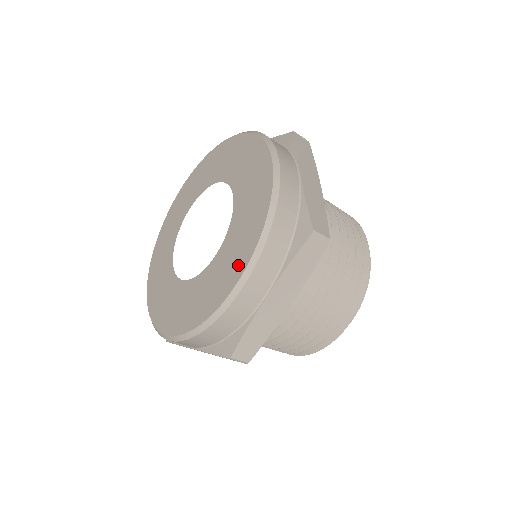
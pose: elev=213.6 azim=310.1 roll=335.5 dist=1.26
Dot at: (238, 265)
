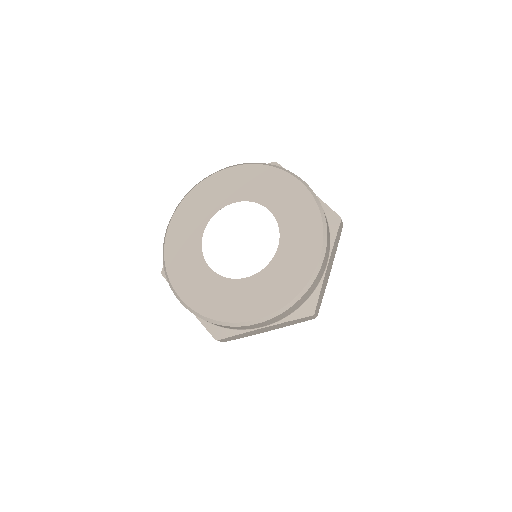
Dot at: (312, 247)
